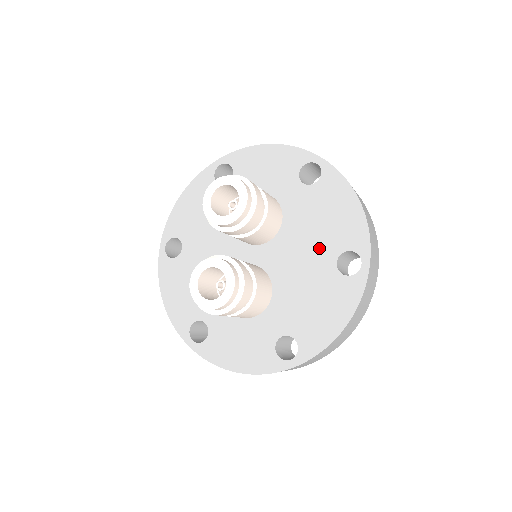
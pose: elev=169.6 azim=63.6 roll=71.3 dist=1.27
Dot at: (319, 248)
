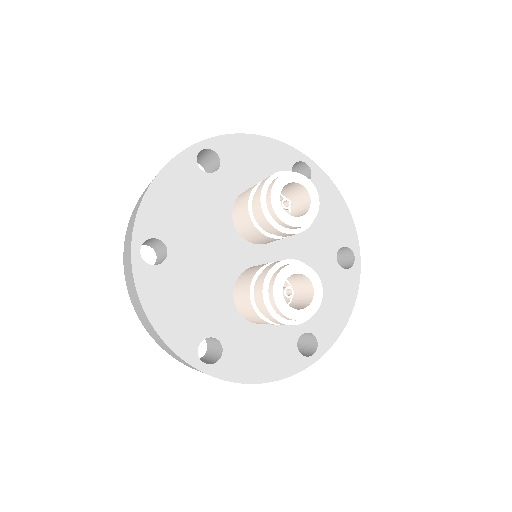
Dot at: (321, 245)
